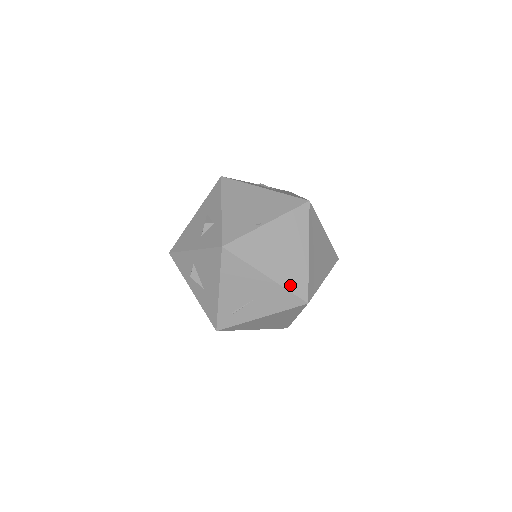
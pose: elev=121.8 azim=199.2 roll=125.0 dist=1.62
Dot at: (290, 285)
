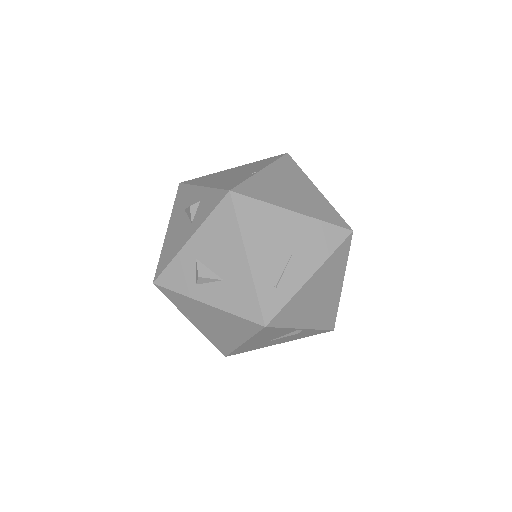
Dot at: (323, 217)
